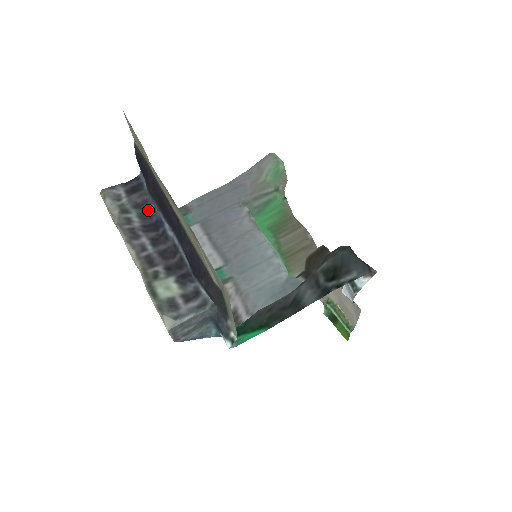
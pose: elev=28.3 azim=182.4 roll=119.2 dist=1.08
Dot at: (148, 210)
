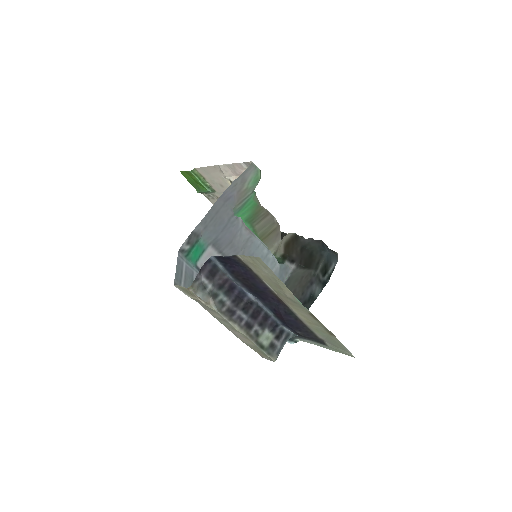
Dot at: (230, 287)
